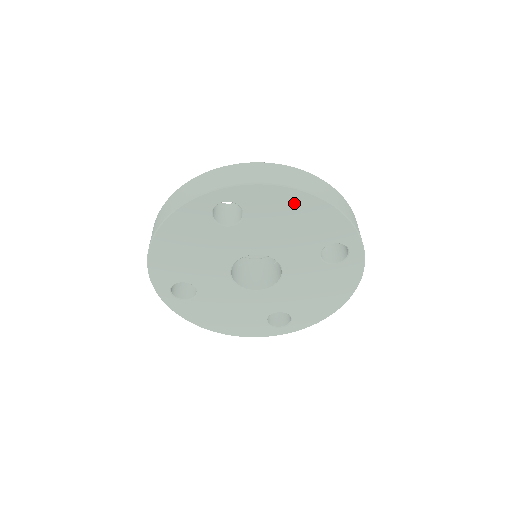
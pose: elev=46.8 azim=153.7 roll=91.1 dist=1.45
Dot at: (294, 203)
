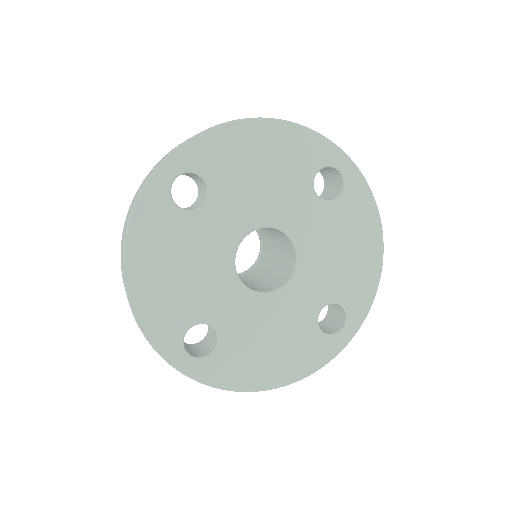
Dot at: (249, 139)
